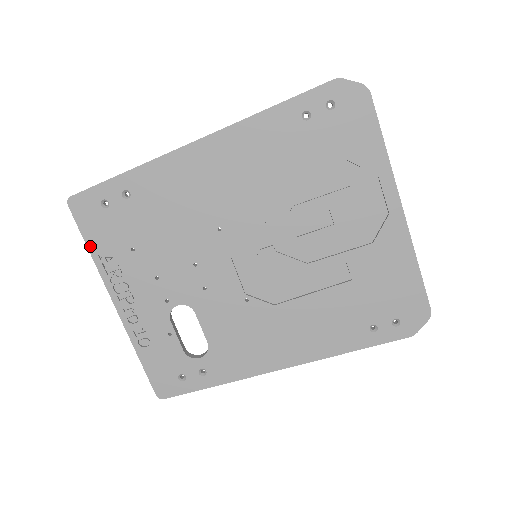
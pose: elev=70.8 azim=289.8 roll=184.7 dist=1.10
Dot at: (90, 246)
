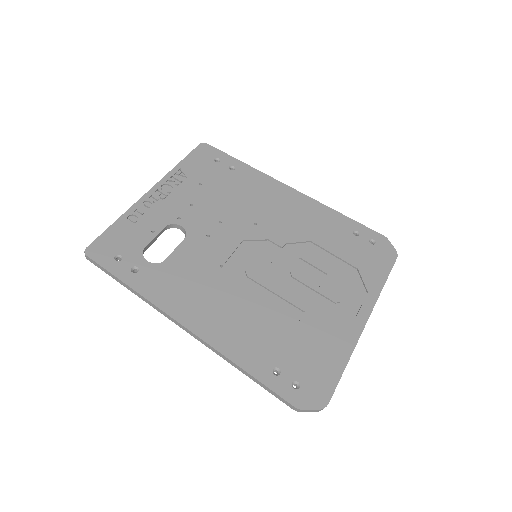
Dot at: (183, 162)
